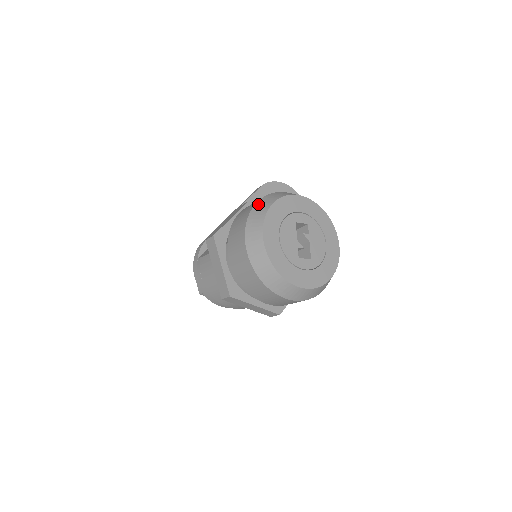
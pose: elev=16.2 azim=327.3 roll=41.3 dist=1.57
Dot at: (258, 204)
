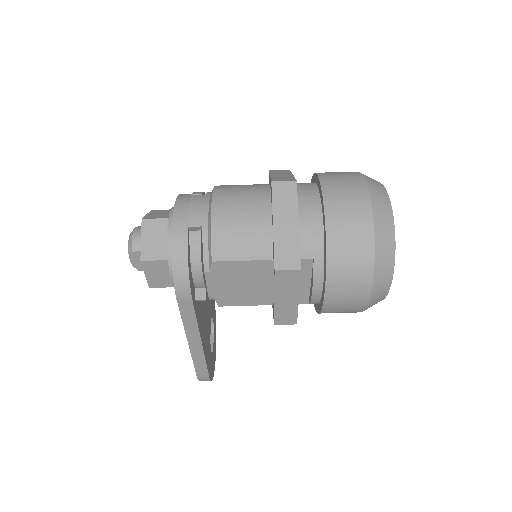
Dot at: occluded
